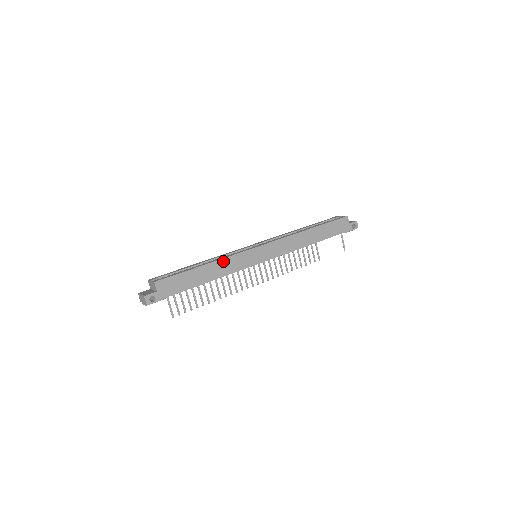
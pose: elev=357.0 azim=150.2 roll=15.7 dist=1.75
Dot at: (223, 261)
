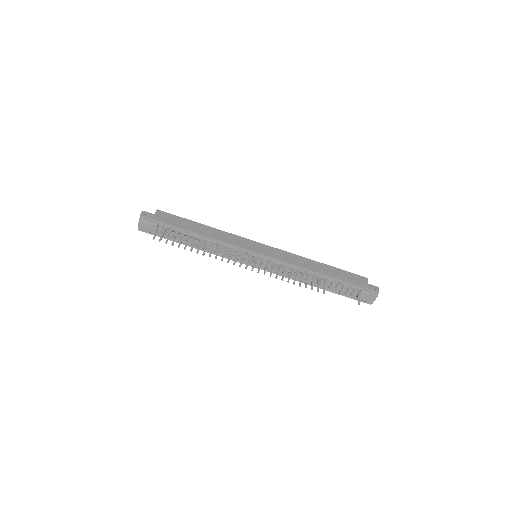
Dot at: (222, 232)
